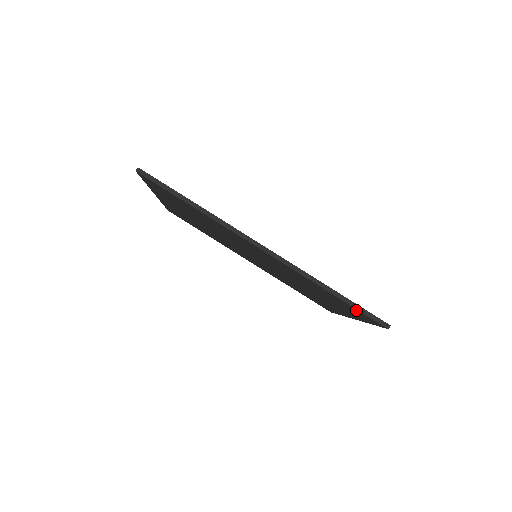
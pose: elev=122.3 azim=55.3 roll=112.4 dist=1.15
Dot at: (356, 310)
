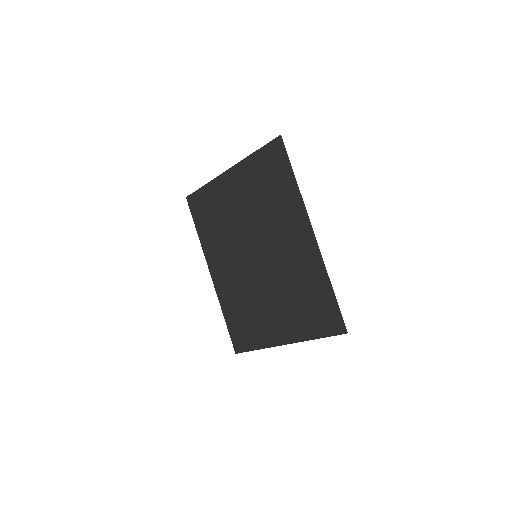
Dot at: (332, 311)
